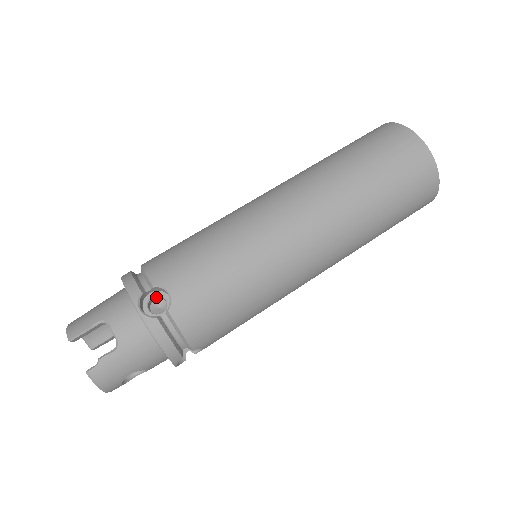
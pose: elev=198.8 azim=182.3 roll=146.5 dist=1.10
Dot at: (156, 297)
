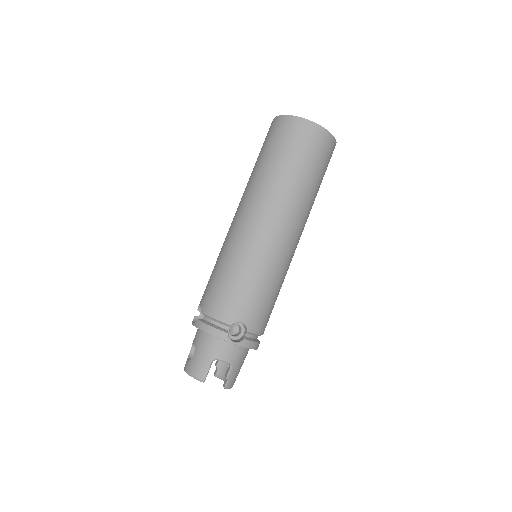
Dot at: (230, 326)
